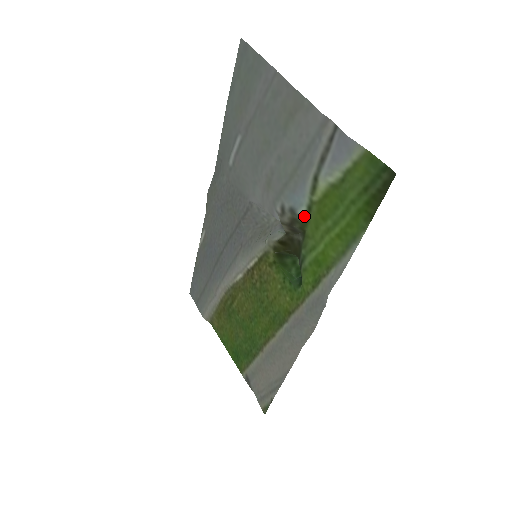
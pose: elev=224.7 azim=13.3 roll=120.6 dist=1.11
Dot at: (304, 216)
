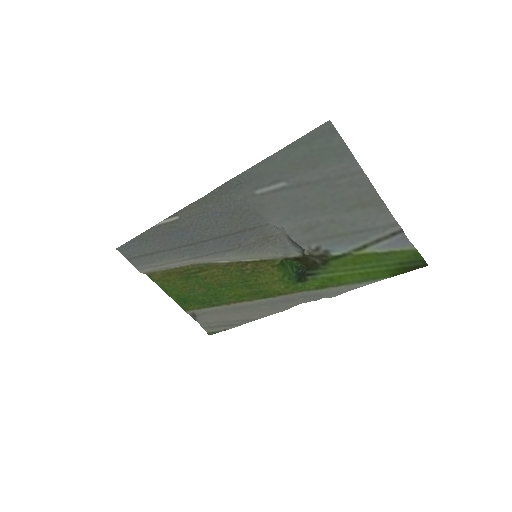
Dot at: (335, 256)
